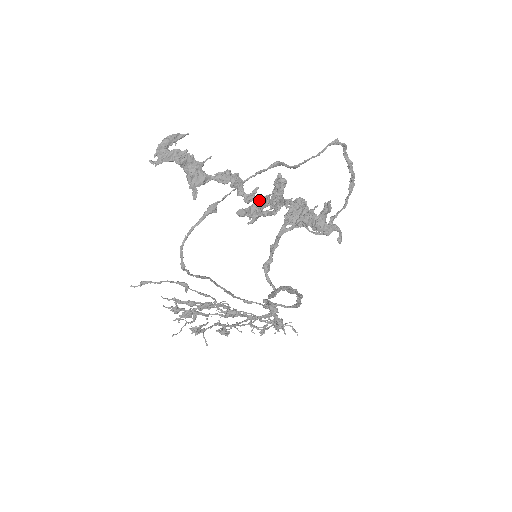
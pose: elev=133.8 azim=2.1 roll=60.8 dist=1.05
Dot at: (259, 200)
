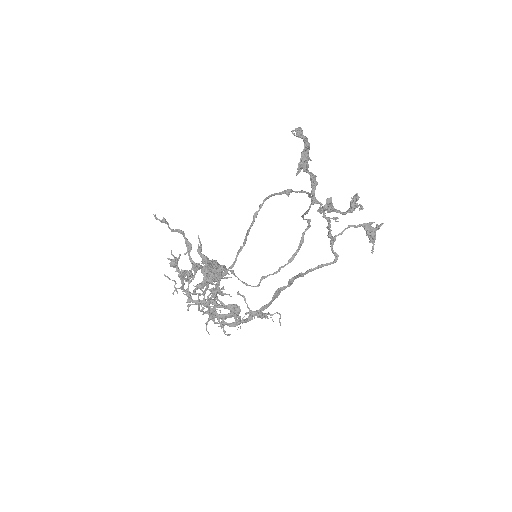
Dot at: (332, 203)
